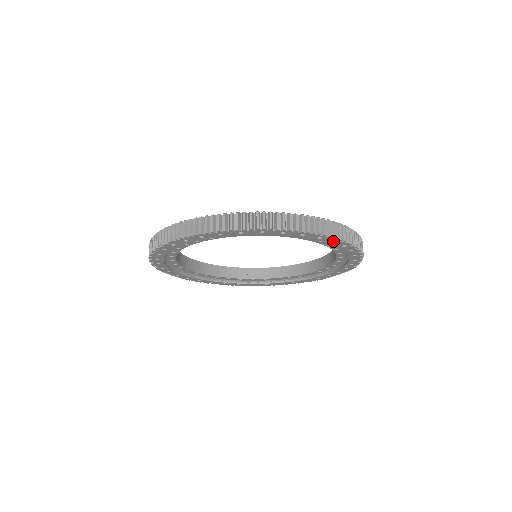
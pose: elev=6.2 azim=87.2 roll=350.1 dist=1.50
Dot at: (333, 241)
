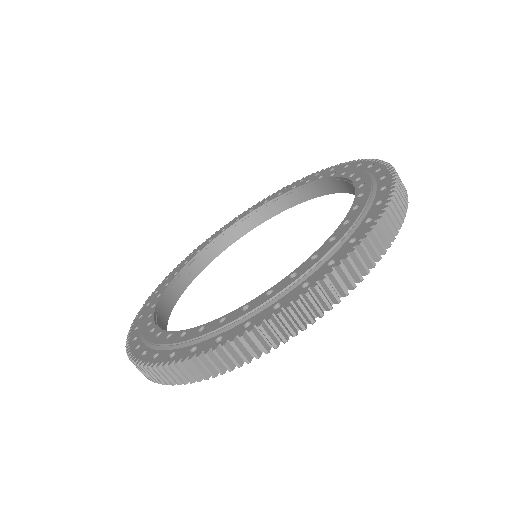
Dot at: occluded
